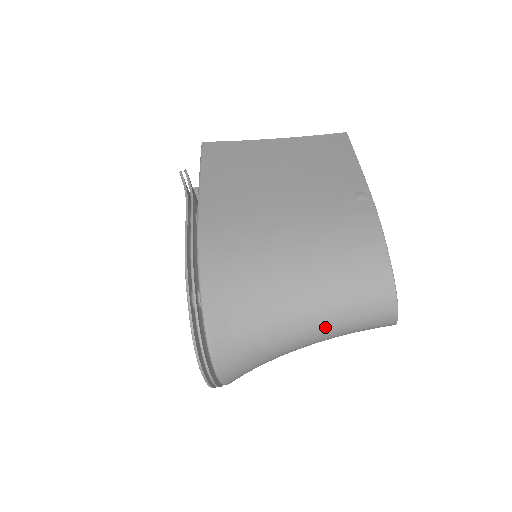
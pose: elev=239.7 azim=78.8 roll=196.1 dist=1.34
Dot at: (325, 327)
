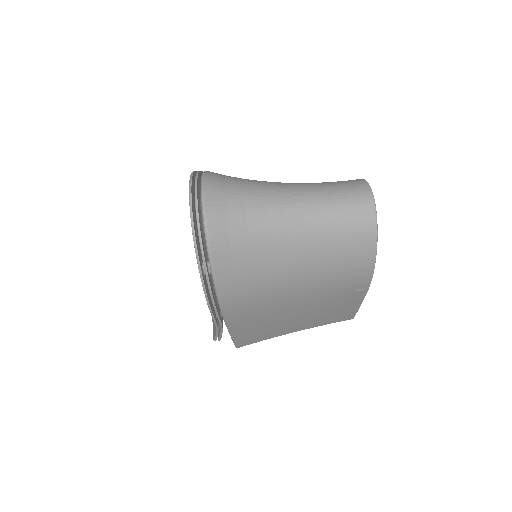
Dot at: (307, 194)
